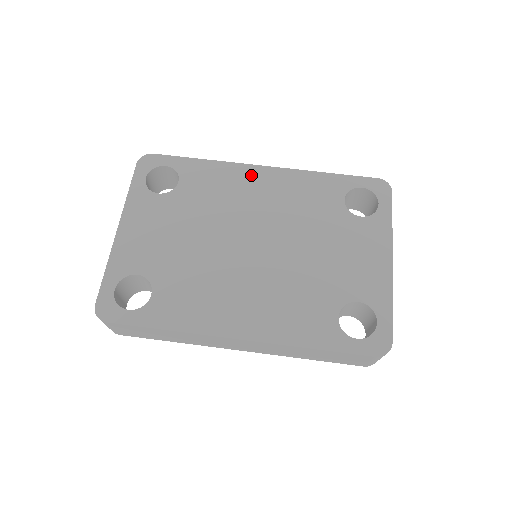
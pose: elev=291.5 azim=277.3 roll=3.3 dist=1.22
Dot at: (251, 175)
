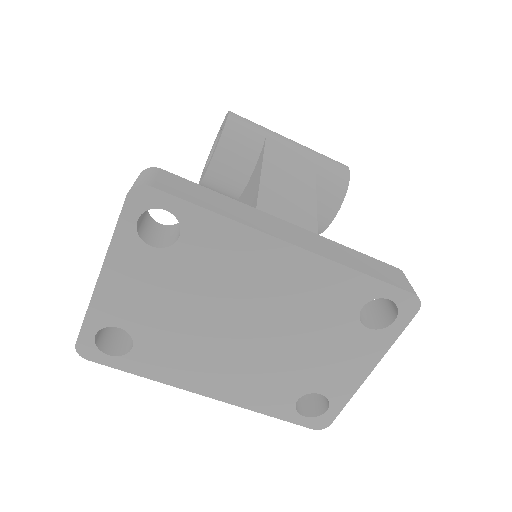
Dot at: (271, 252)
